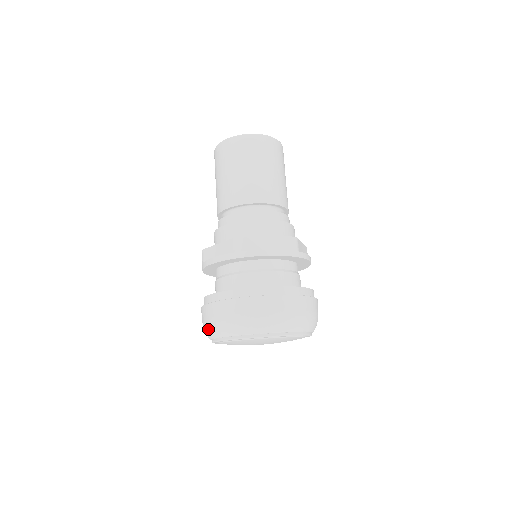
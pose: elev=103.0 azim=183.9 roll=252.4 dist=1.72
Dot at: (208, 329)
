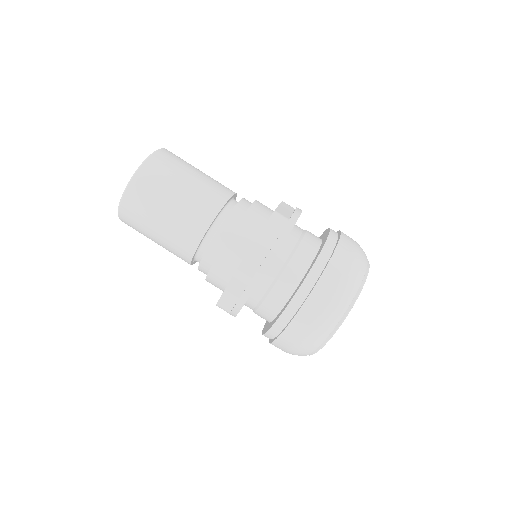
Dot at: (333, 313)
